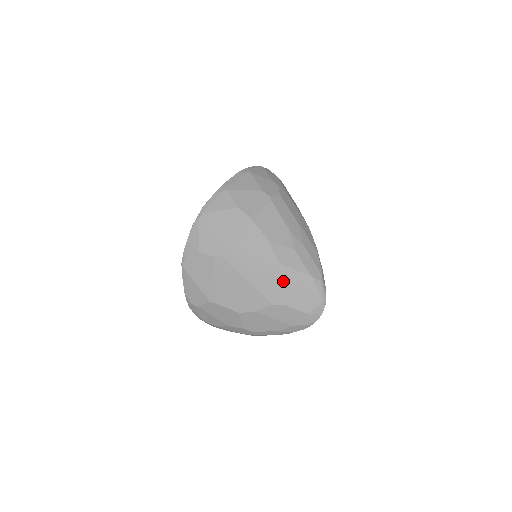
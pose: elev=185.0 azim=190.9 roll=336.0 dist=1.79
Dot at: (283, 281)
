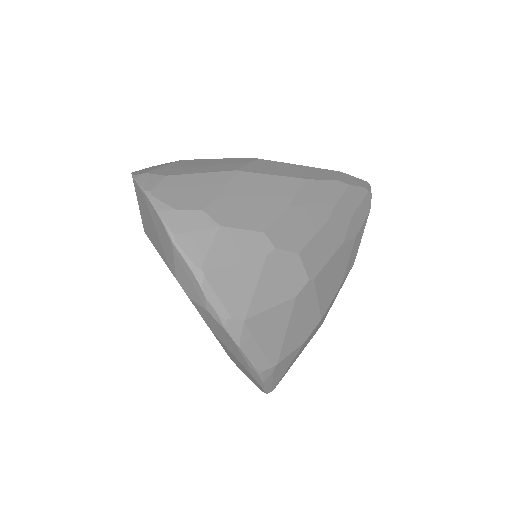
Dot at: occluded
